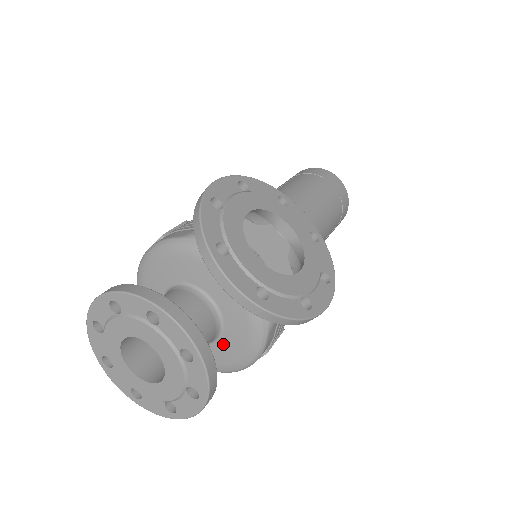
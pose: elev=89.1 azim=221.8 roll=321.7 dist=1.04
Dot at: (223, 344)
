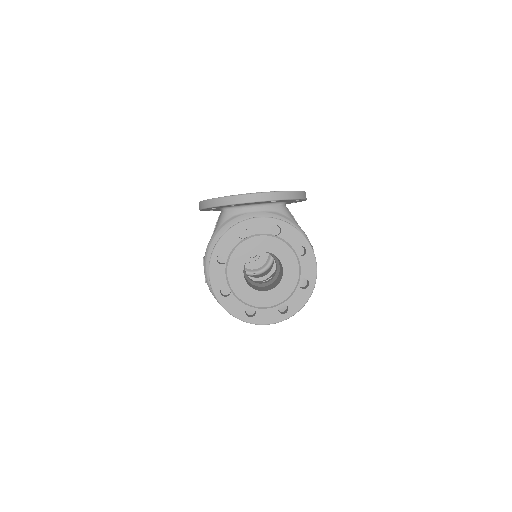
Dot at: occluded
